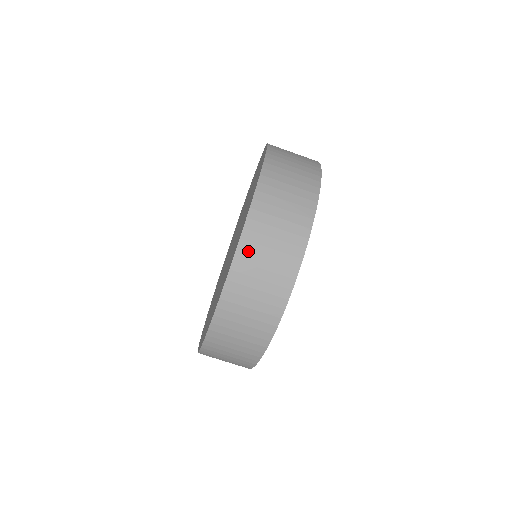
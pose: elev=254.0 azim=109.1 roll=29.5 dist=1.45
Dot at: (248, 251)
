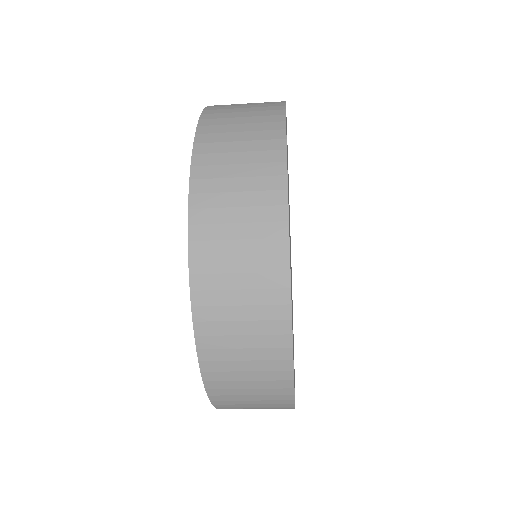
Dot at: occluded
